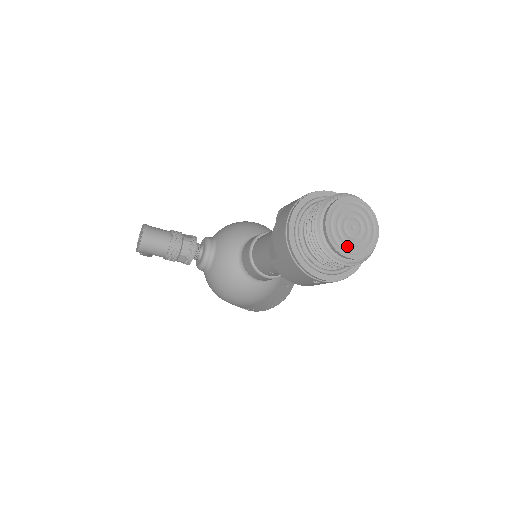
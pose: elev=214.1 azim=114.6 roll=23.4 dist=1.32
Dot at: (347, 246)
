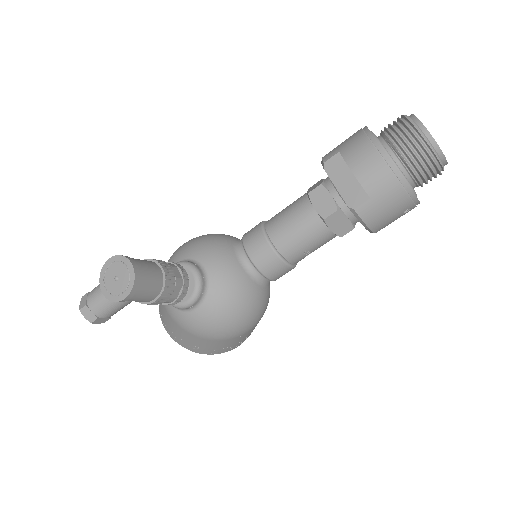
Dot at: occluded
